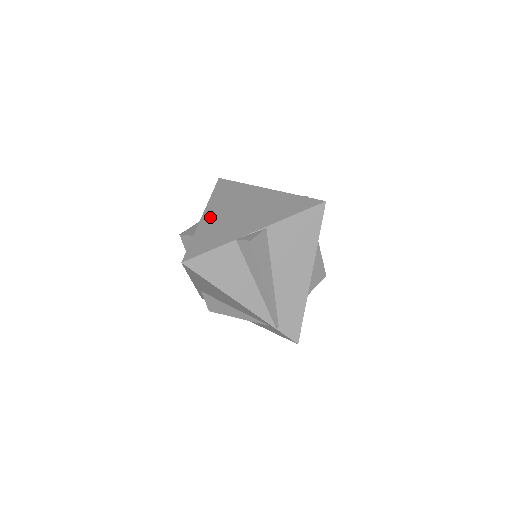
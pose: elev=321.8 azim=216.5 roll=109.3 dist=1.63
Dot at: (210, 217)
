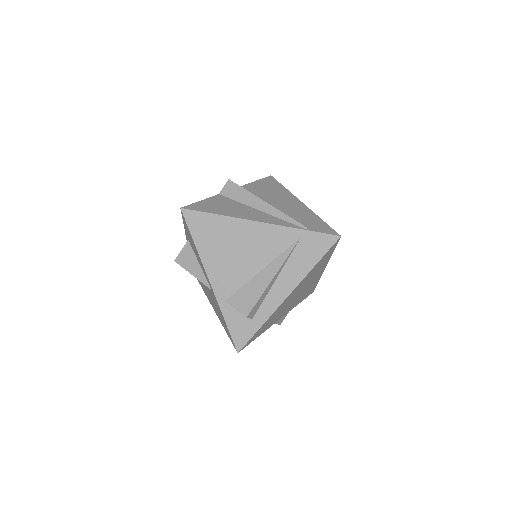
Dot at: occluded
